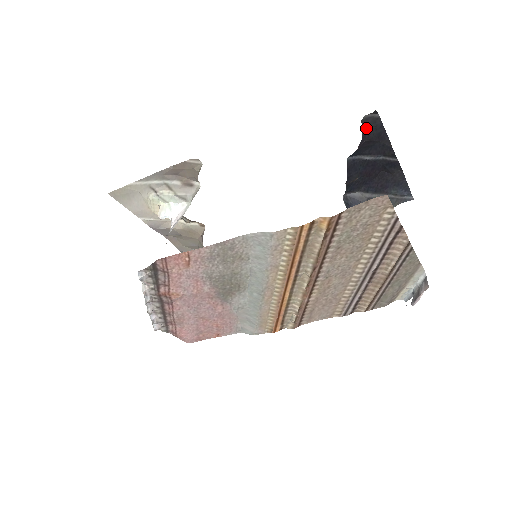
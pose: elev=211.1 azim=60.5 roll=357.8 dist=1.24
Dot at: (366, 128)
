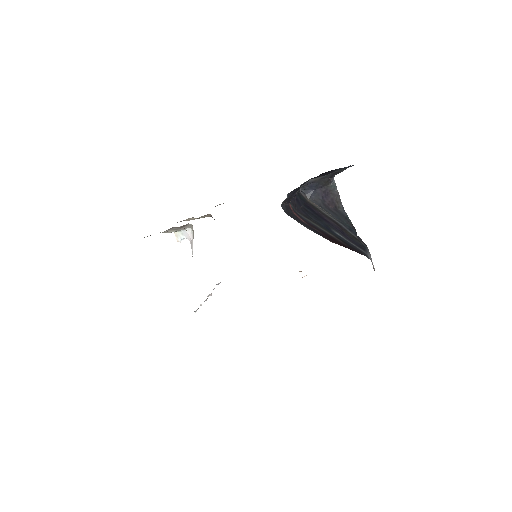
Dot at: (288, 201)
